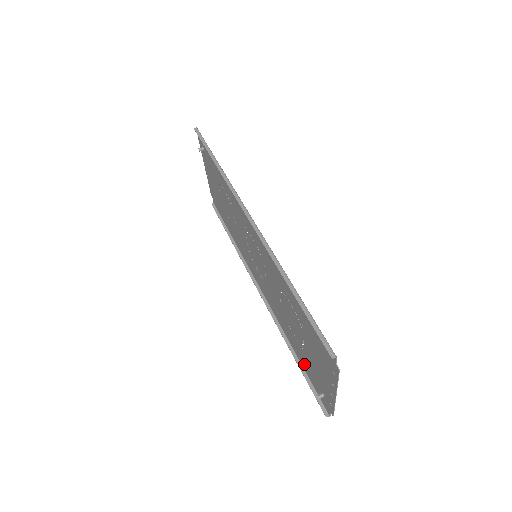
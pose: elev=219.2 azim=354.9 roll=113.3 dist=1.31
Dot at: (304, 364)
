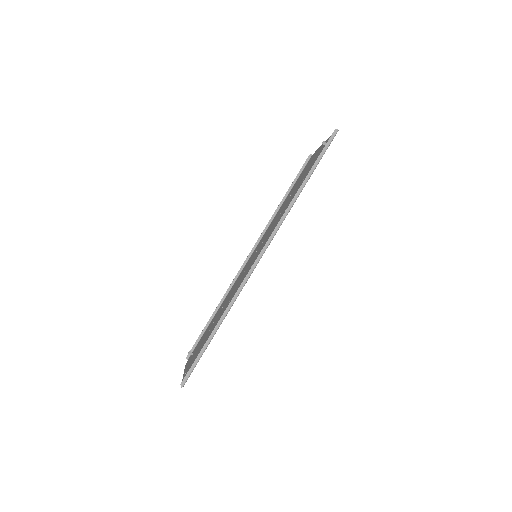
Dot at: occluded
